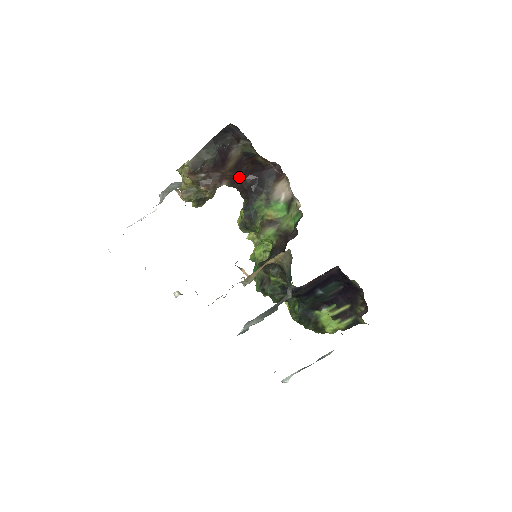
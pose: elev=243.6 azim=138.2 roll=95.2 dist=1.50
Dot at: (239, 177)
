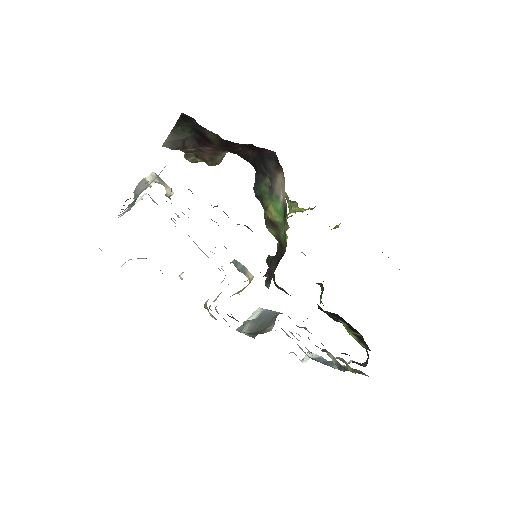
Dot at: (236, 152)
